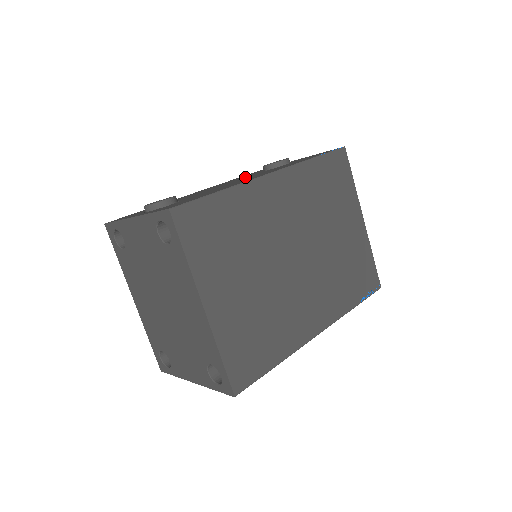
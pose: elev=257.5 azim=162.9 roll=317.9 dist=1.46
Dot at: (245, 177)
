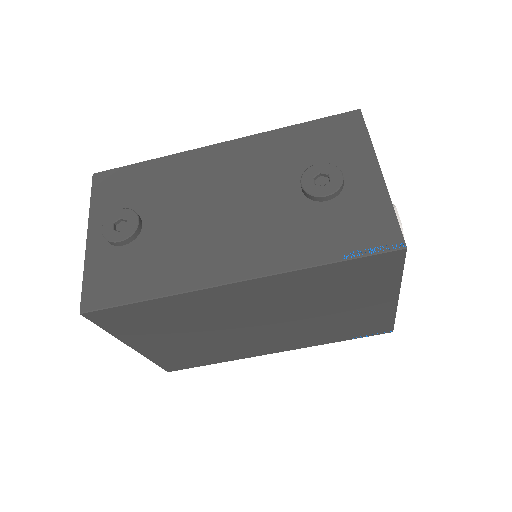
Dot at: (265, 186)
